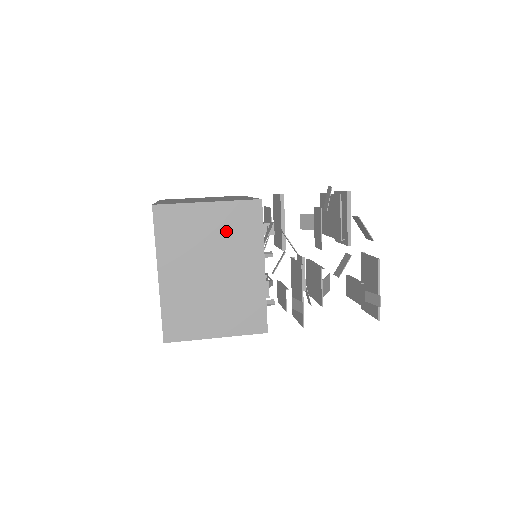
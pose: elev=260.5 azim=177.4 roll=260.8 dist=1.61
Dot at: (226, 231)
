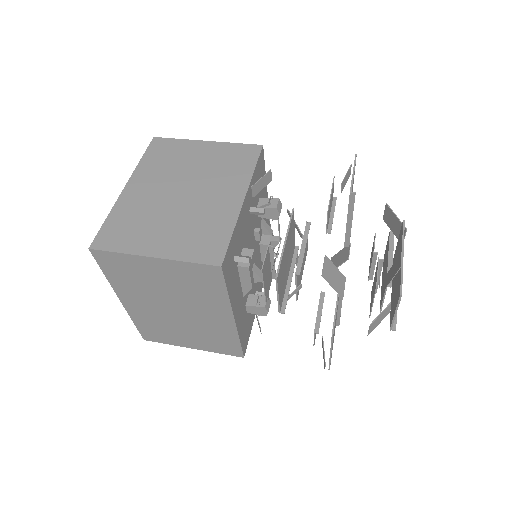
Dot at: (214, 163)
